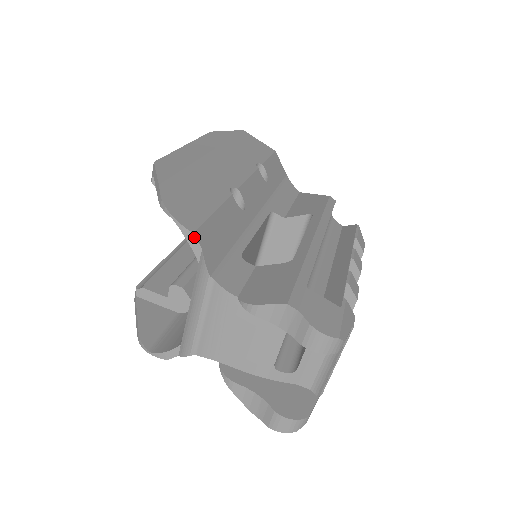
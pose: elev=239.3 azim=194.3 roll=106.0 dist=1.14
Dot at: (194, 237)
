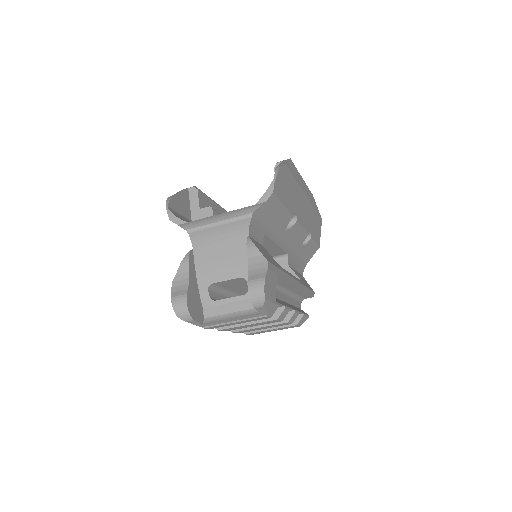
Dot at: (271, 194)
